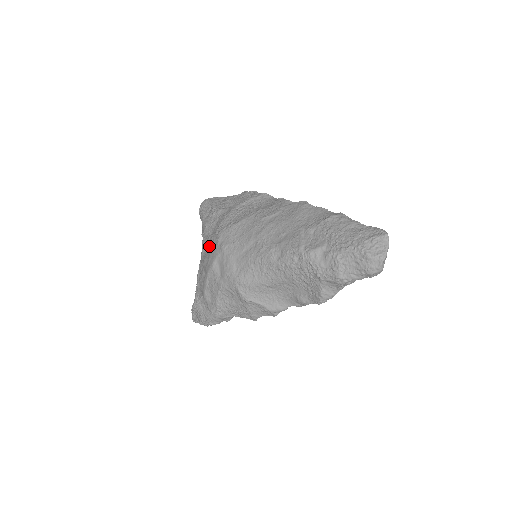
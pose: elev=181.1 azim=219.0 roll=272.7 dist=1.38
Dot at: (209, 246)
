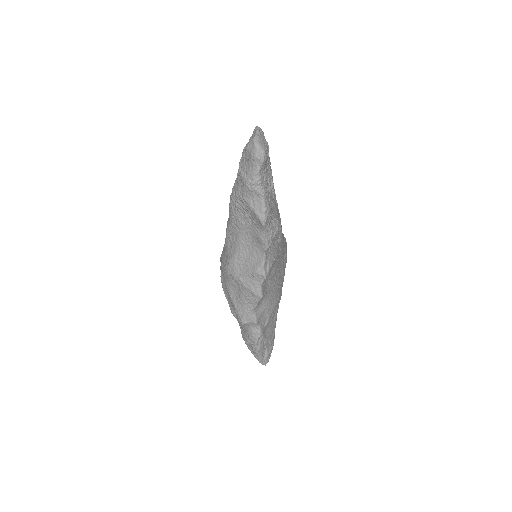
Dot at: occluded
